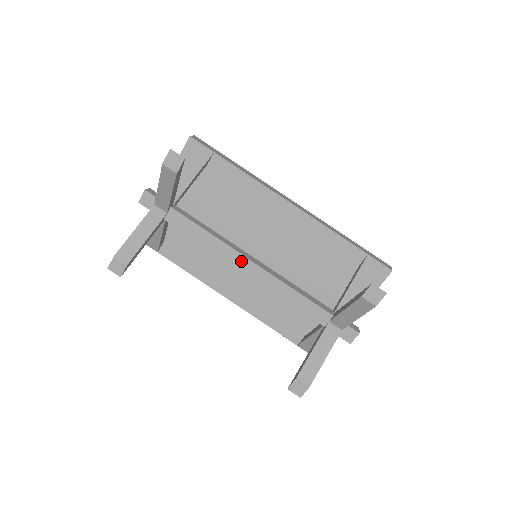
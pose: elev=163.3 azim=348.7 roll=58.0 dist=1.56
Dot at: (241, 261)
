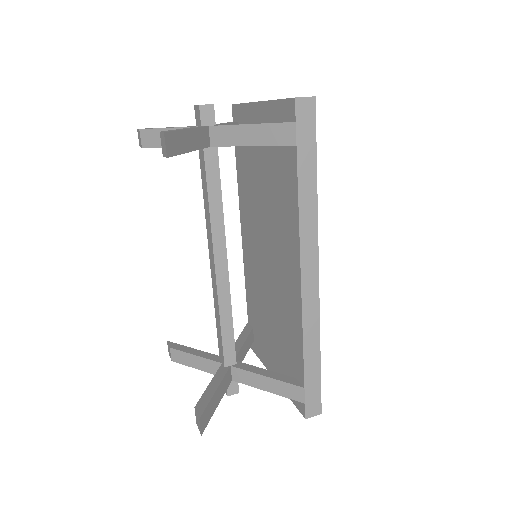
Dot at: (212, 254)
